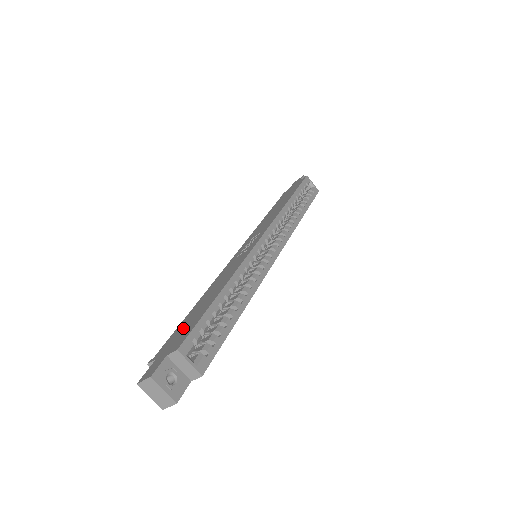
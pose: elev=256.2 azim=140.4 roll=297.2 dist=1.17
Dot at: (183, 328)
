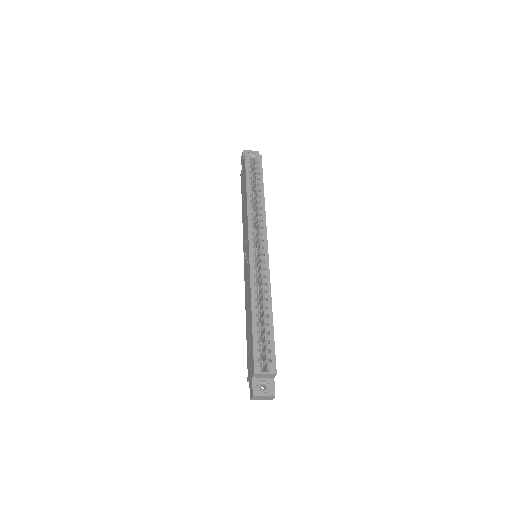
Dot at: (249, 350)
